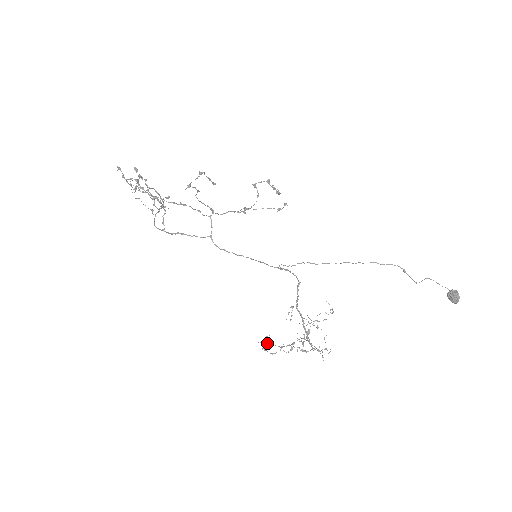
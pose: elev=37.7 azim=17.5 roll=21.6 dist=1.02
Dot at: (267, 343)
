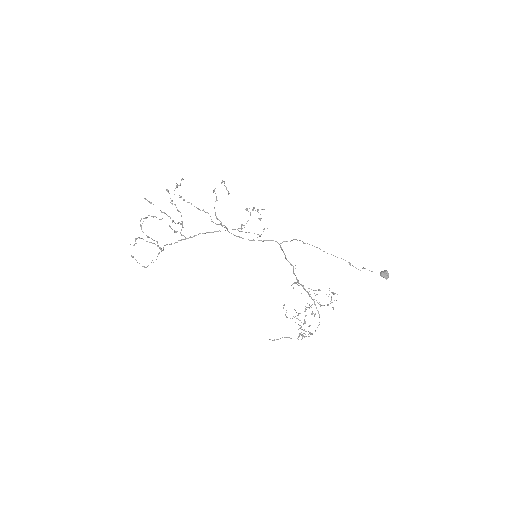
Dot at: (277, 339)
